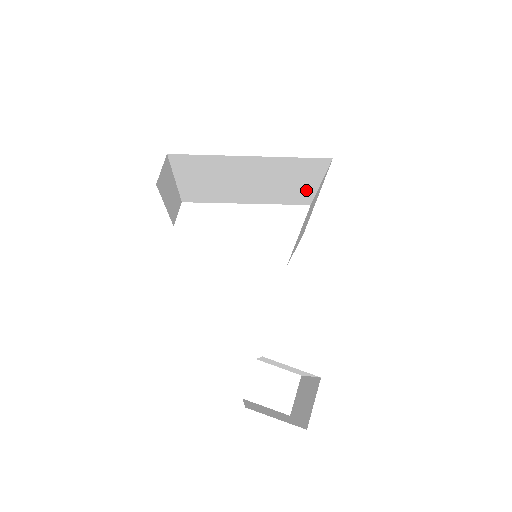
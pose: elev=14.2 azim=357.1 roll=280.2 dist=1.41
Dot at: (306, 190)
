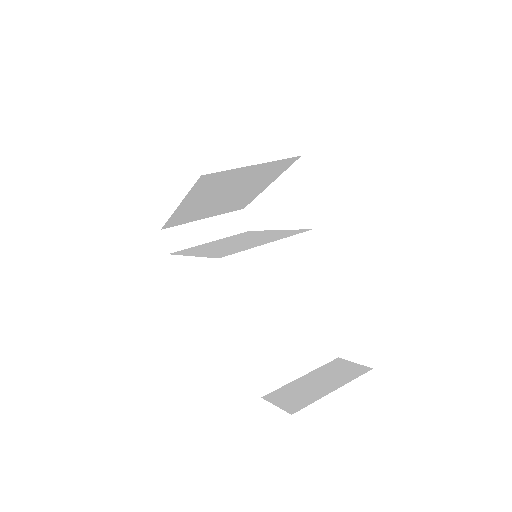
Dot at: (263, 167)
